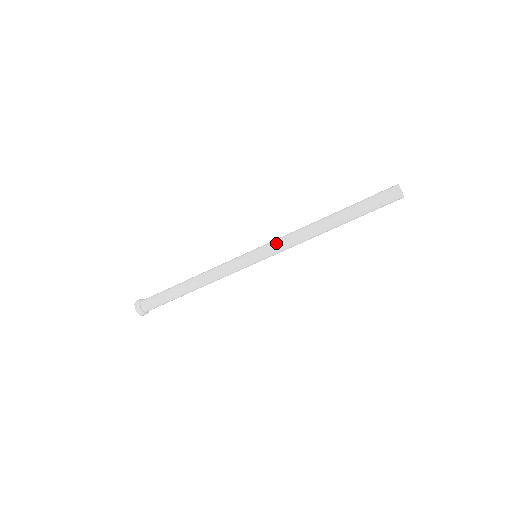
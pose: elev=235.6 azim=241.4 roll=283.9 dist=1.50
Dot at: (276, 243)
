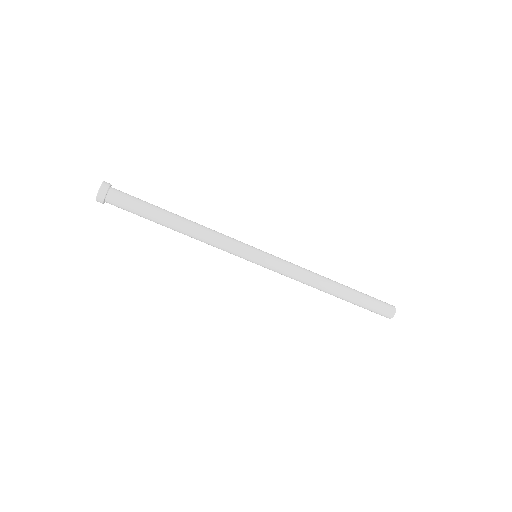
Dot at: (283, 267)
